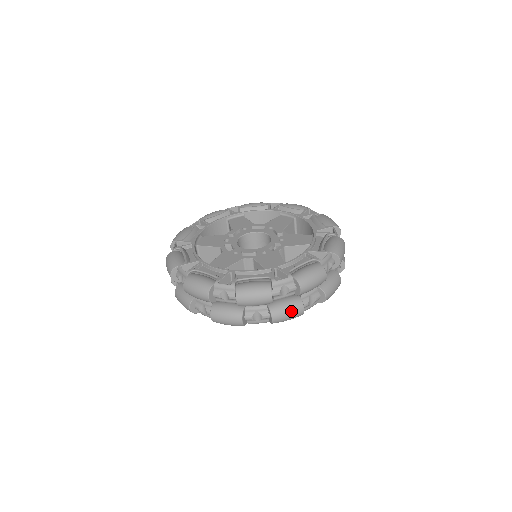
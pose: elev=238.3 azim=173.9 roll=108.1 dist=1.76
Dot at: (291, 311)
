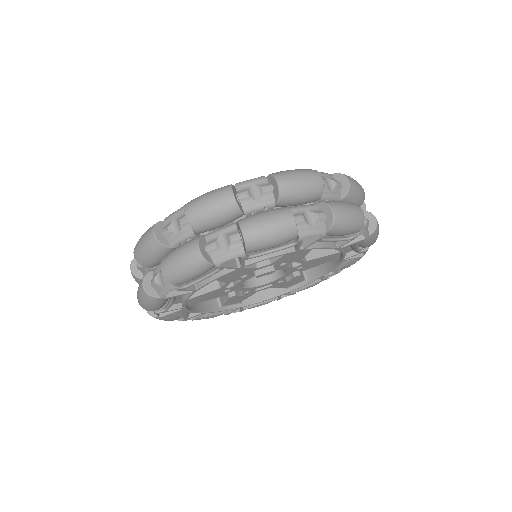
Dot at: (180, 252)
